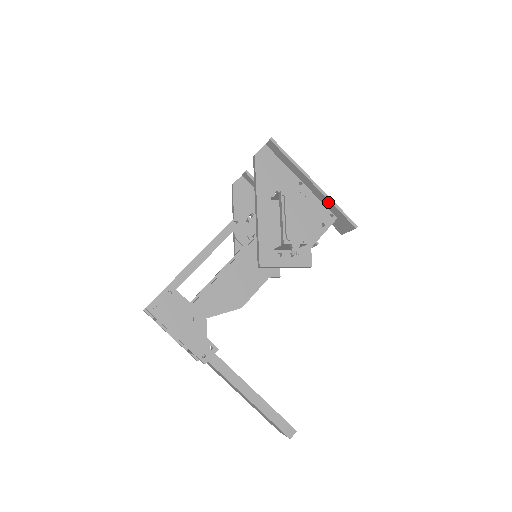
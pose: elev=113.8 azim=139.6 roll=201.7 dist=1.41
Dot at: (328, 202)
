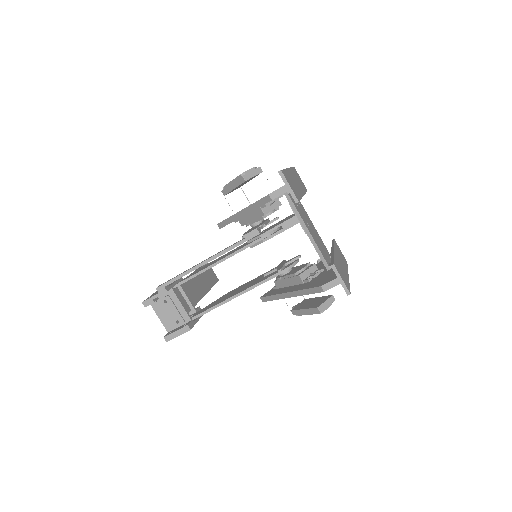
Dot at: occluded
